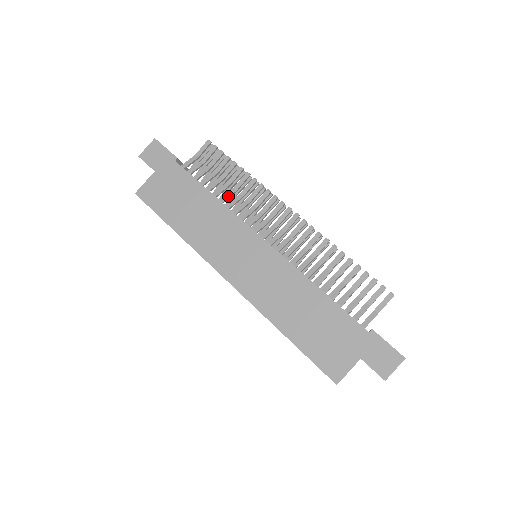
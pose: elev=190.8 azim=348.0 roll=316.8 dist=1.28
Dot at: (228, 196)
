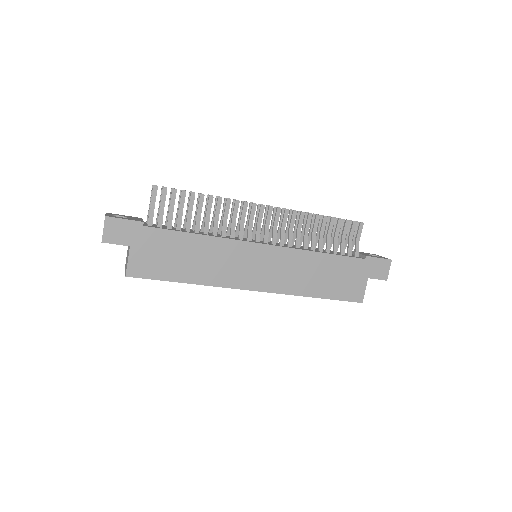
Dot at: (208, 226)
